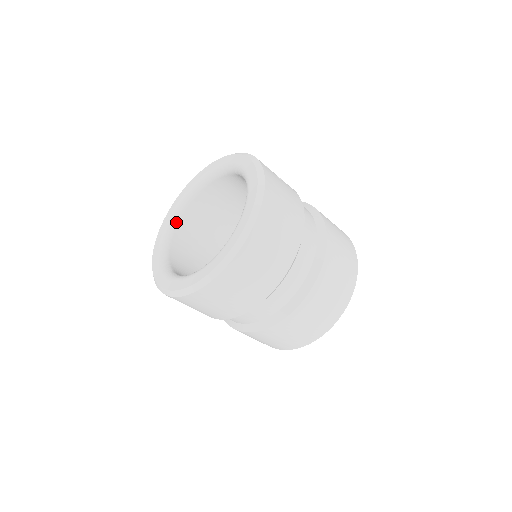
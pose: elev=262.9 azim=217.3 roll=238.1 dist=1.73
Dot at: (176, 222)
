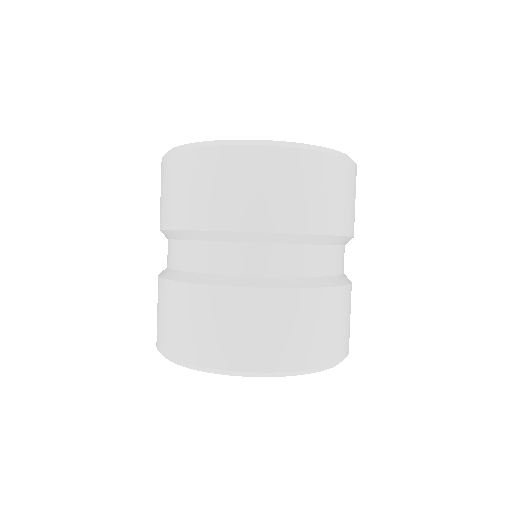
Dot at: occluded
